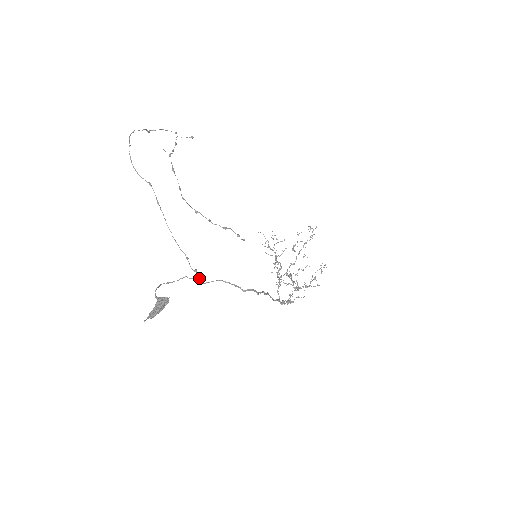
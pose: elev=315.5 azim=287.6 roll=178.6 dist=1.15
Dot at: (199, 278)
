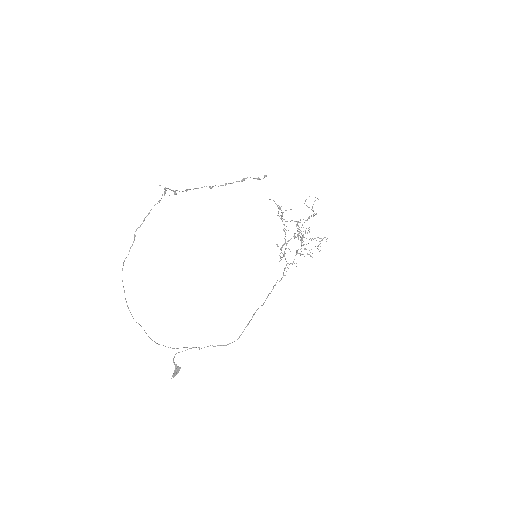
Dot at: occluded
